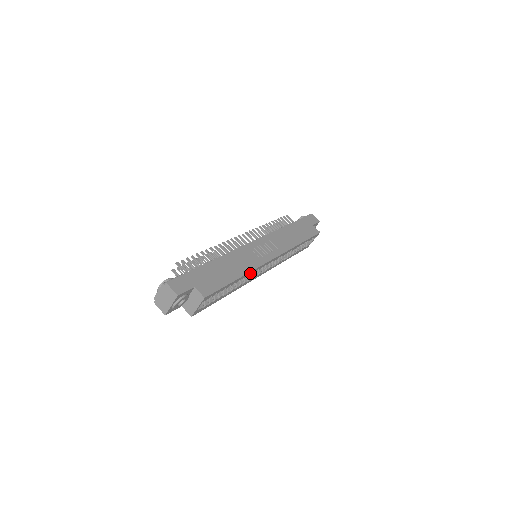
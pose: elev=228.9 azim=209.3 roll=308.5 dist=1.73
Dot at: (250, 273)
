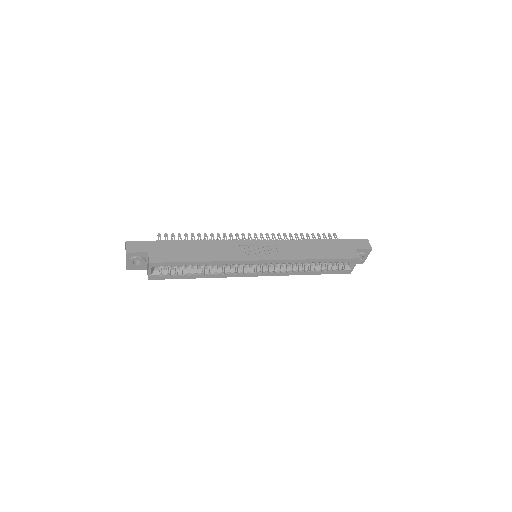
Dot at: (223, 263)
